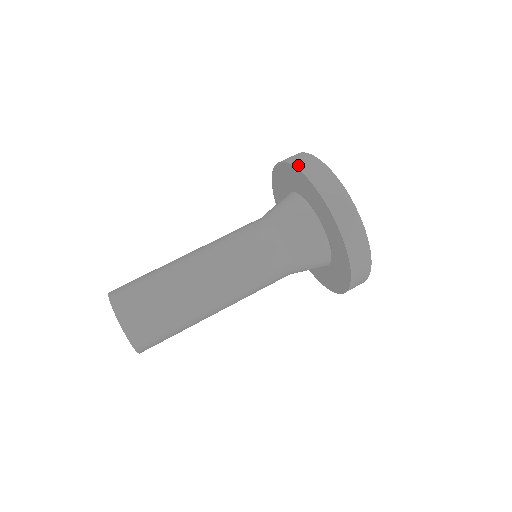
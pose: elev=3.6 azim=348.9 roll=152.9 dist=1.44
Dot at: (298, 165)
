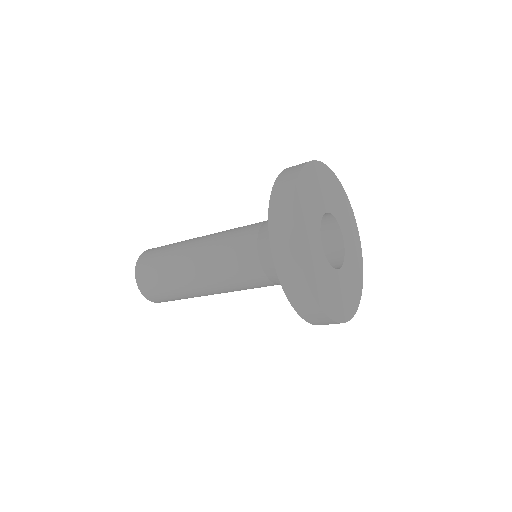
Dot at: occluded
